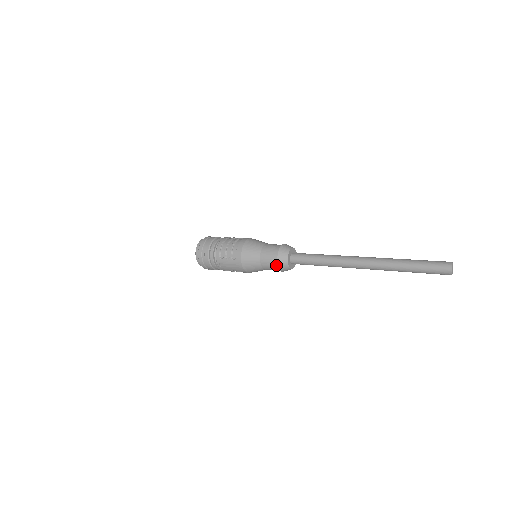
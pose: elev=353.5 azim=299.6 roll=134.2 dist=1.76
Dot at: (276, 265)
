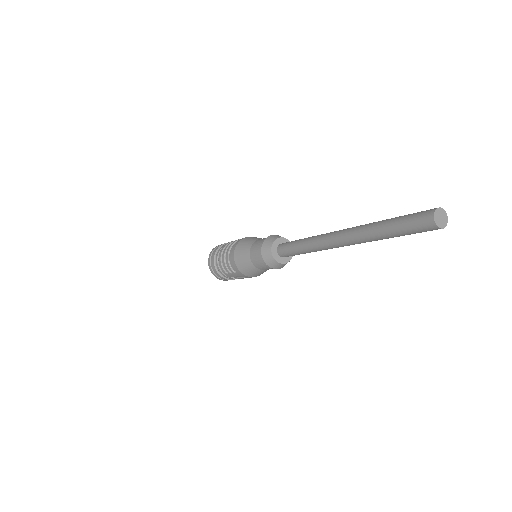
Dot at: (270, 266)
